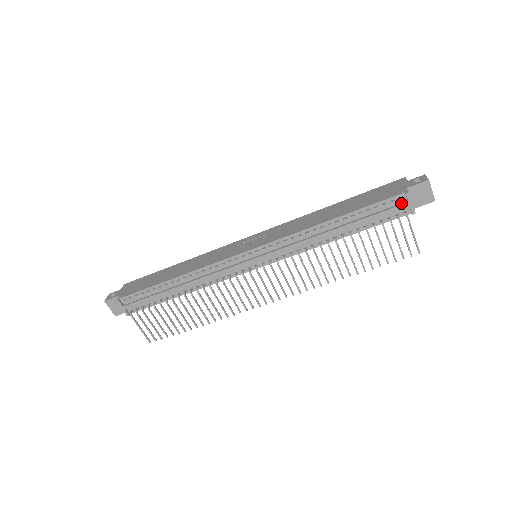
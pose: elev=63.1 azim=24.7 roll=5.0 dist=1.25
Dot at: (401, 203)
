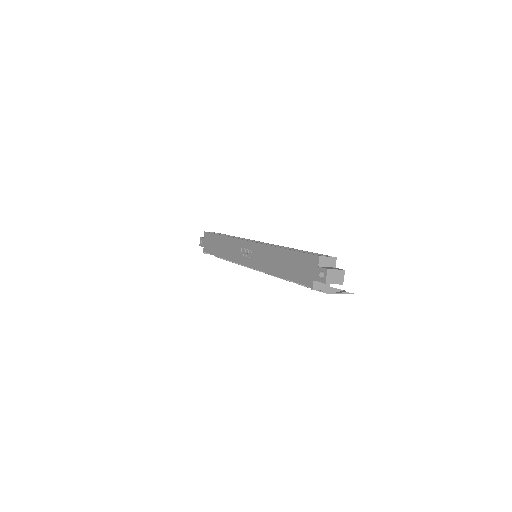
Dot at: occluded
